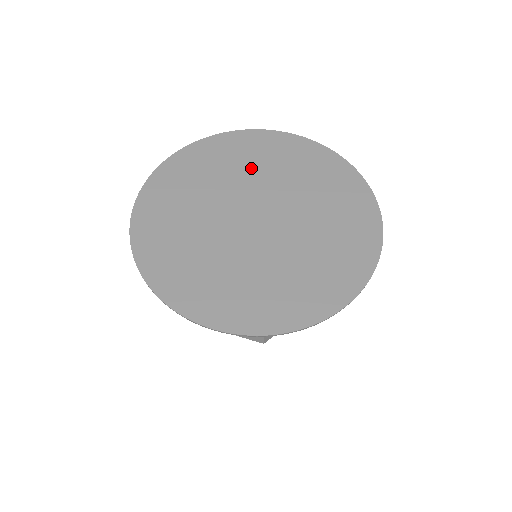
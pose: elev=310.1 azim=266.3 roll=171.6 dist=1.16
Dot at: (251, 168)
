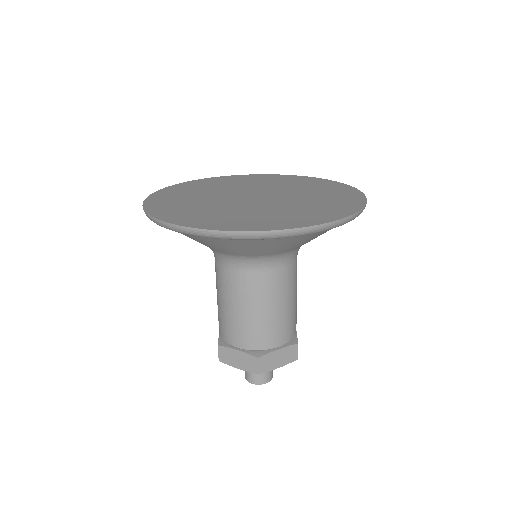
Dot at: (260, 183)
